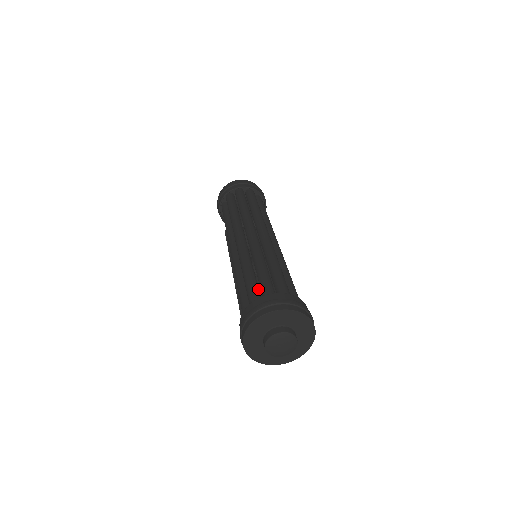
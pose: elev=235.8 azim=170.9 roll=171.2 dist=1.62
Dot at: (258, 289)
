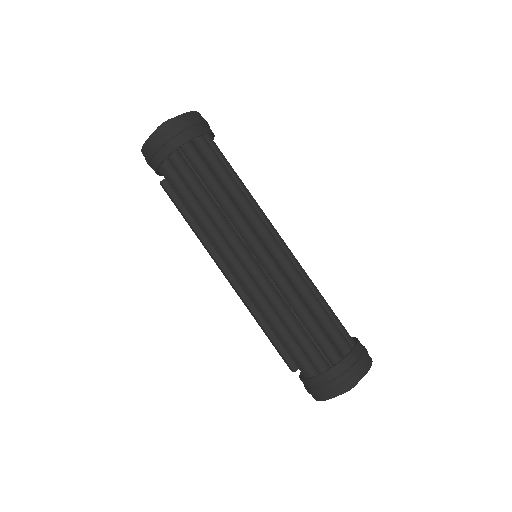
Dot at: (313, 343)
